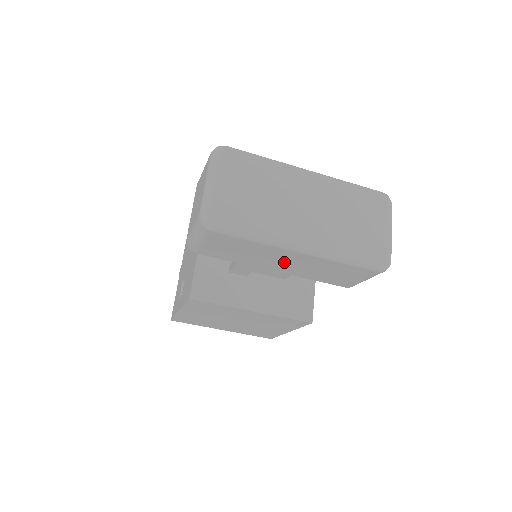
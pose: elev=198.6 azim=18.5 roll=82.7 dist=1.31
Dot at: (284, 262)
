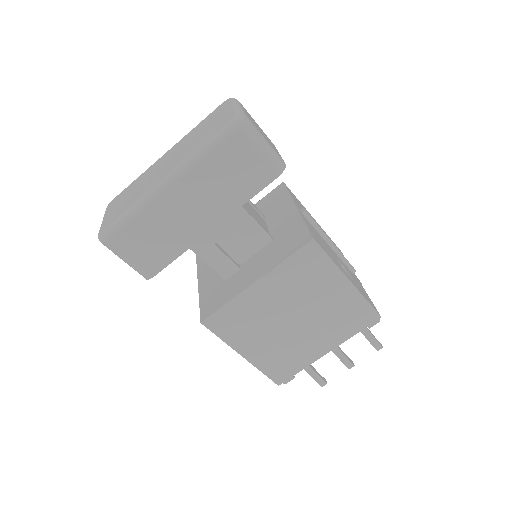
Dot at: (190, 210)
